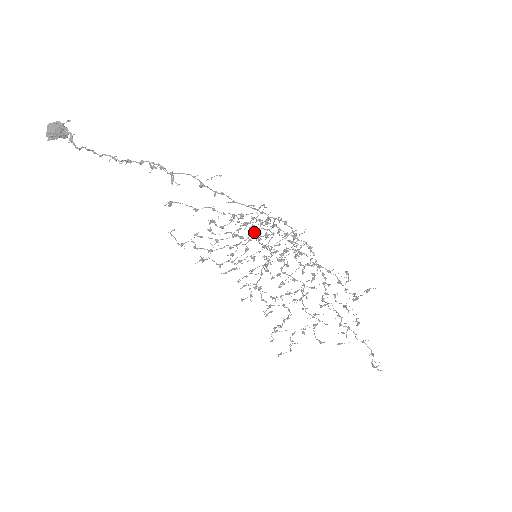
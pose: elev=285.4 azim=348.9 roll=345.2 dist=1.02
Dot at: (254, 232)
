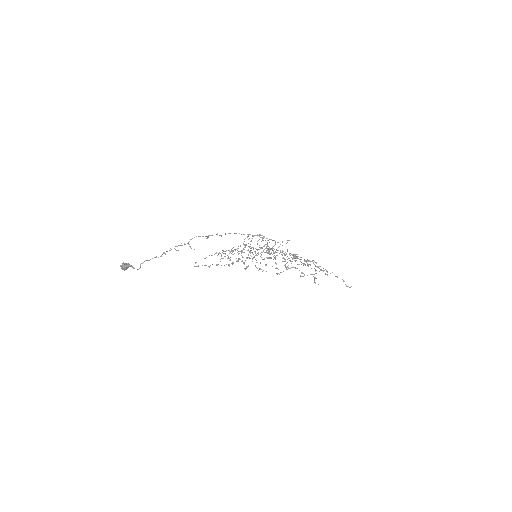
Dot at: occluded
